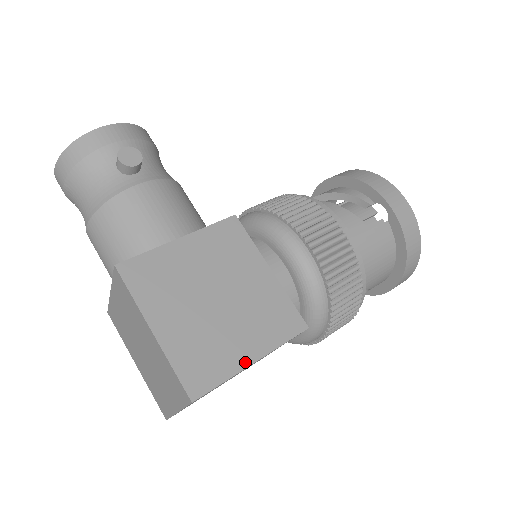
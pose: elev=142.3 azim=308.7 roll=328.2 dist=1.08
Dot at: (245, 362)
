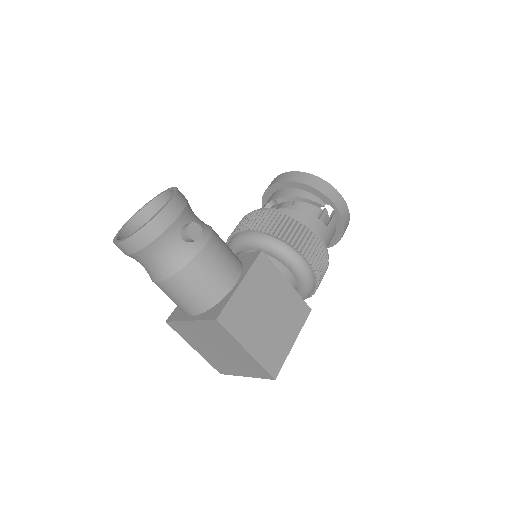
Dot at: (290, 345)
